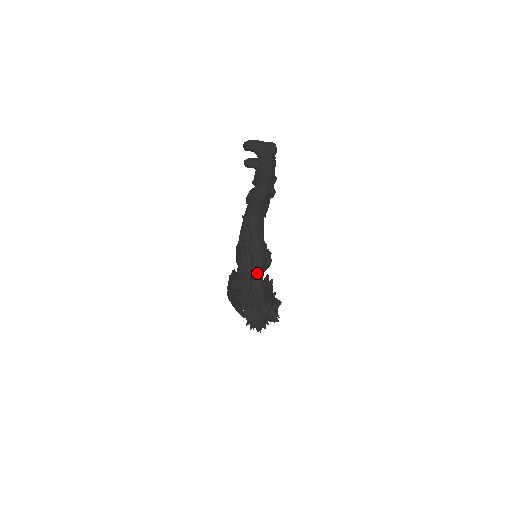
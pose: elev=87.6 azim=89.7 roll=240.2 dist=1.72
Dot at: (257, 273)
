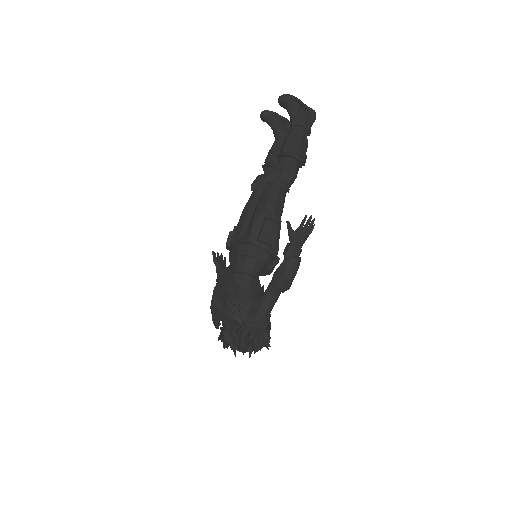
Dot at: (274, 298)
